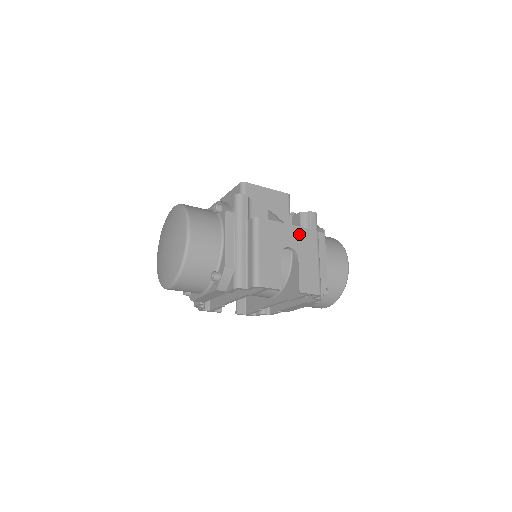
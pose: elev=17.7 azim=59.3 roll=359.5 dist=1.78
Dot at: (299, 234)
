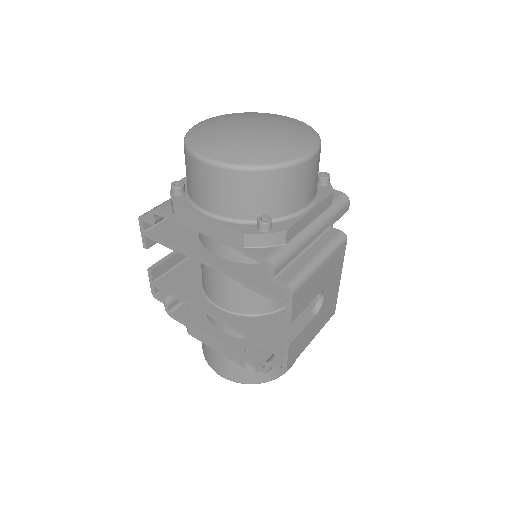
Dot at: (333, 297)
